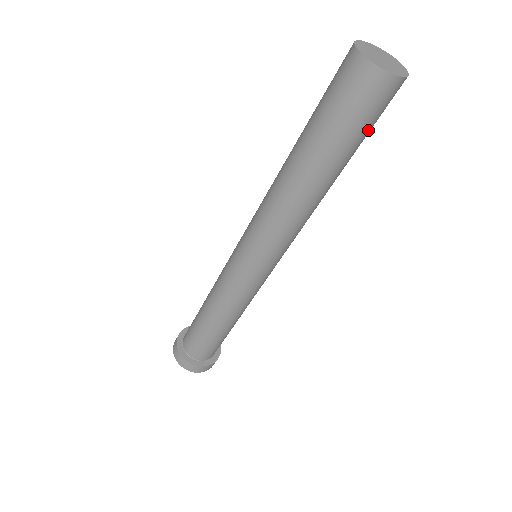
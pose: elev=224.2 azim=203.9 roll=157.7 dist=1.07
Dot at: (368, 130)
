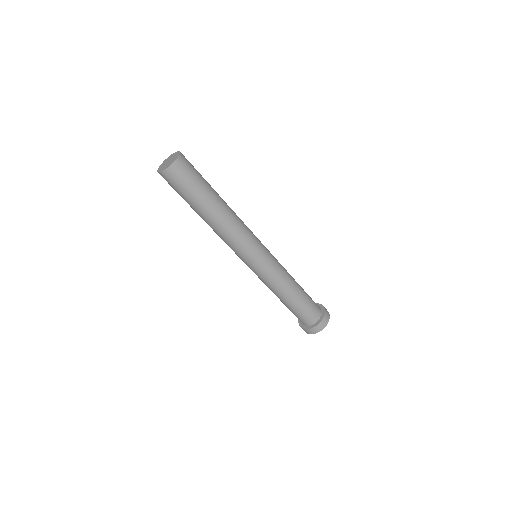
Dot at: (188, 190)
